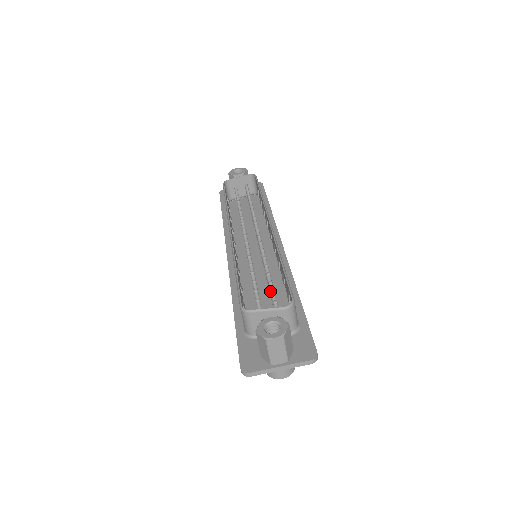
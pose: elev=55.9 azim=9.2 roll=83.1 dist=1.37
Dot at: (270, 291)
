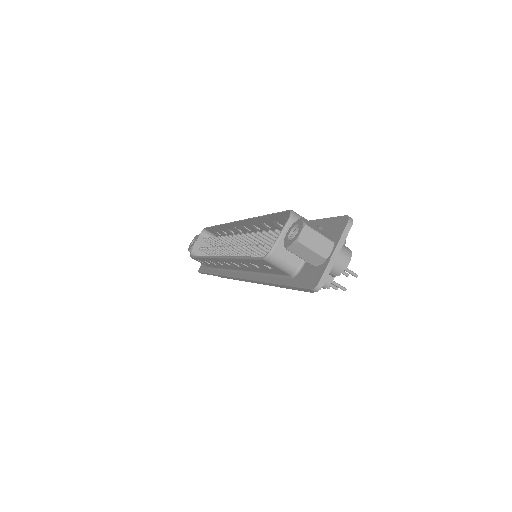
Dot at: occluded
